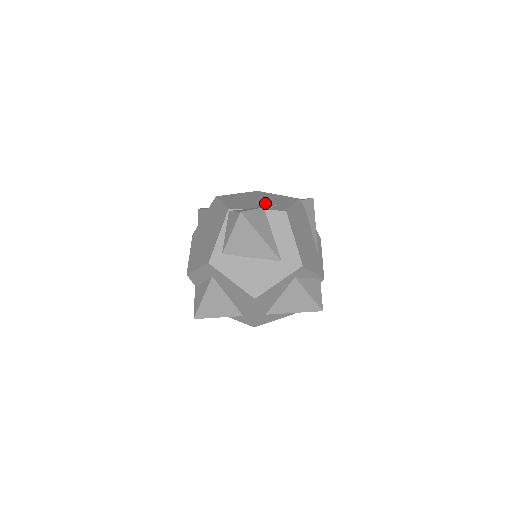
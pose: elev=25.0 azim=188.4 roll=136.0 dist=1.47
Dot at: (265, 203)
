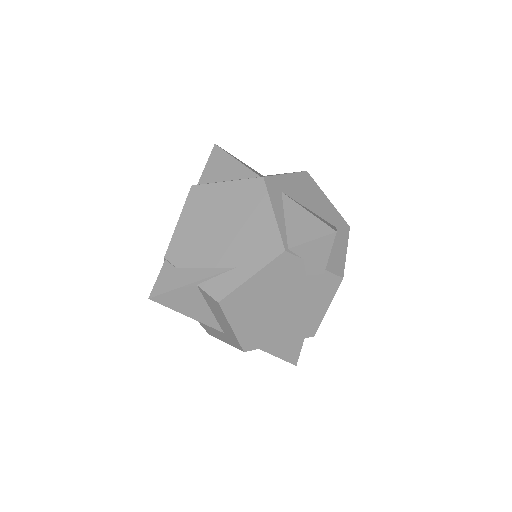
Dot at: (220, 253)
